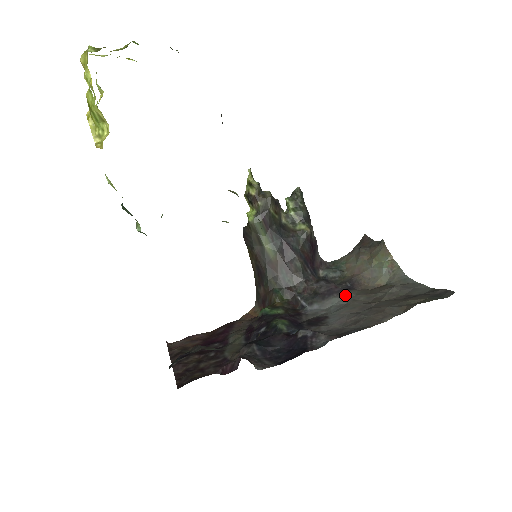
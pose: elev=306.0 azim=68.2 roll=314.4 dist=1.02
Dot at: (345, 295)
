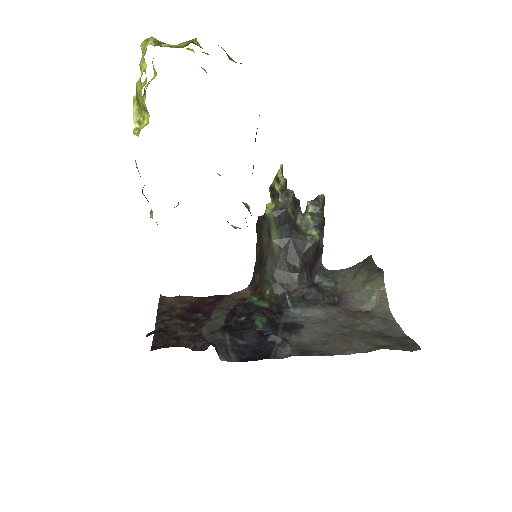
Dot at: (328, 310)
